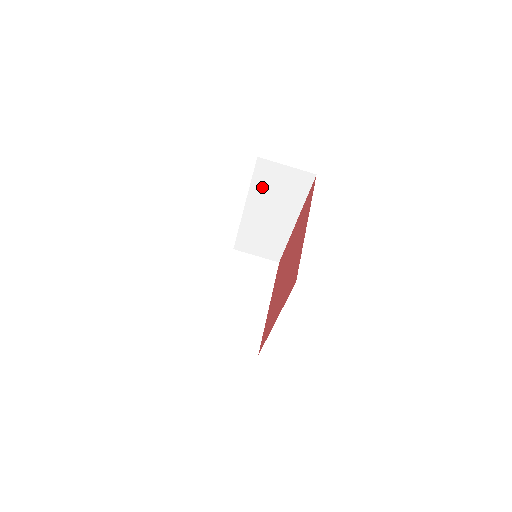
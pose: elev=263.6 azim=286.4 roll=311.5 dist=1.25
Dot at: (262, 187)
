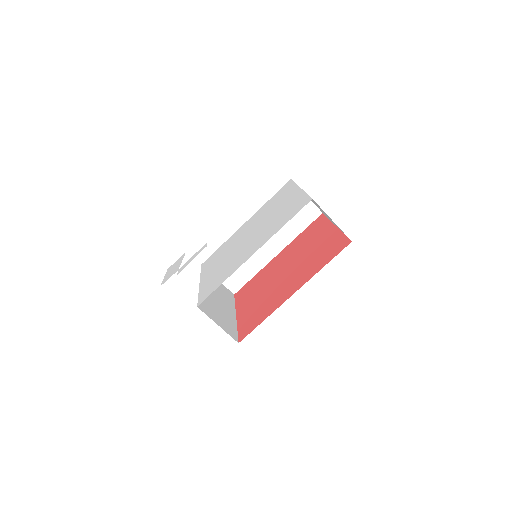
Dot at: occluded
